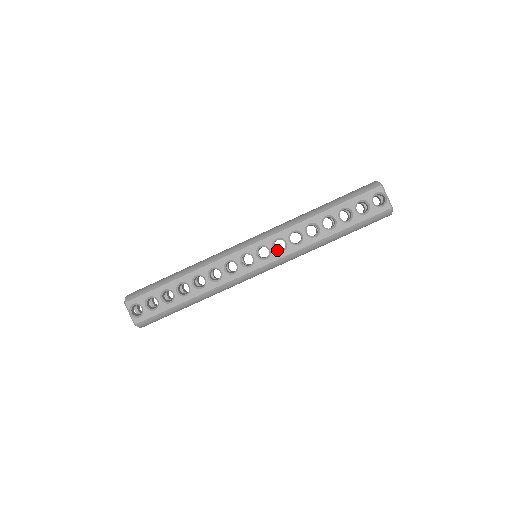
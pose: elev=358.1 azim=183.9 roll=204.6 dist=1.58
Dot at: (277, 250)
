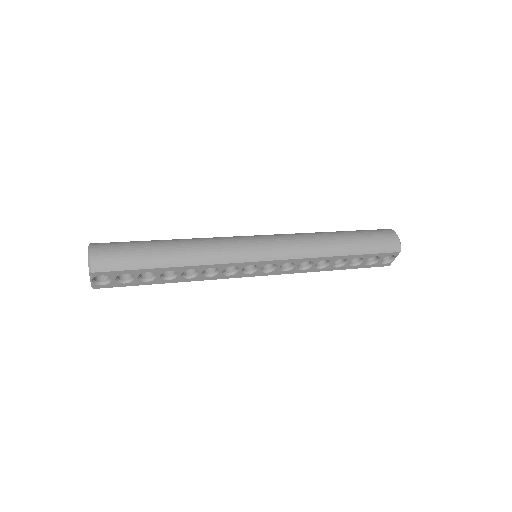
Dot at: occluded
